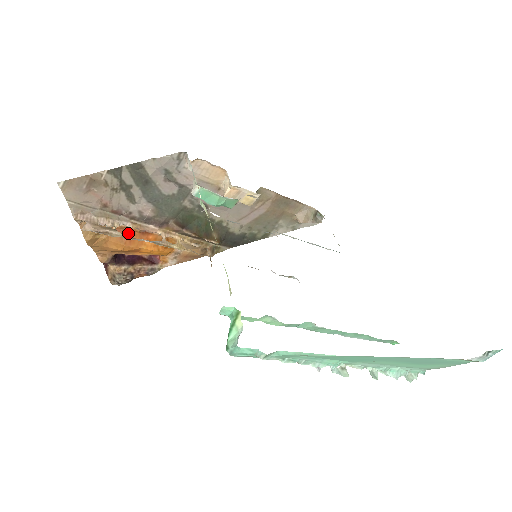
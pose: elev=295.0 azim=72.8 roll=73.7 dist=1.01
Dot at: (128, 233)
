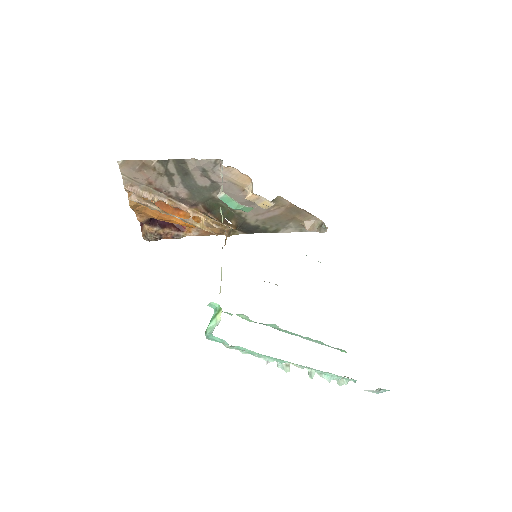
Dot at: (164, 206)
